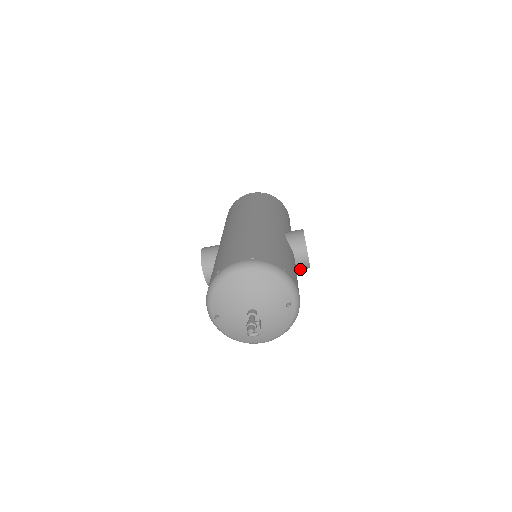
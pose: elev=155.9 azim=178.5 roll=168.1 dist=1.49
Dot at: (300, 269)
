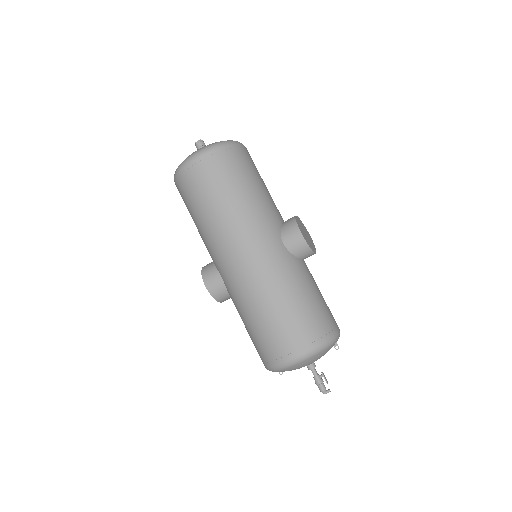
Dot at: occluded
